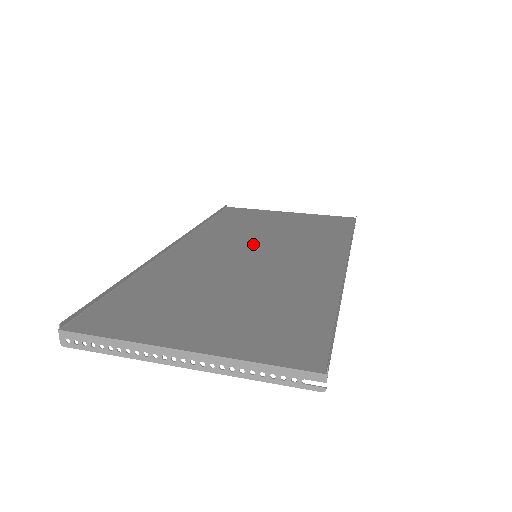
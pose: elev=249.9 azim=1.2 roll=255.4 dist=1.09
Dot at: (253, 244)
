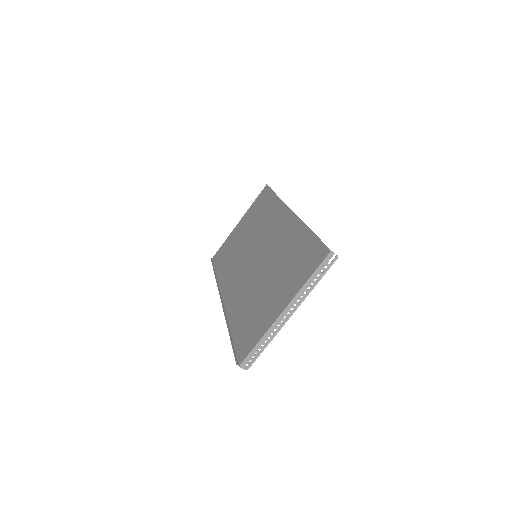
Dot at: (248, 254)
